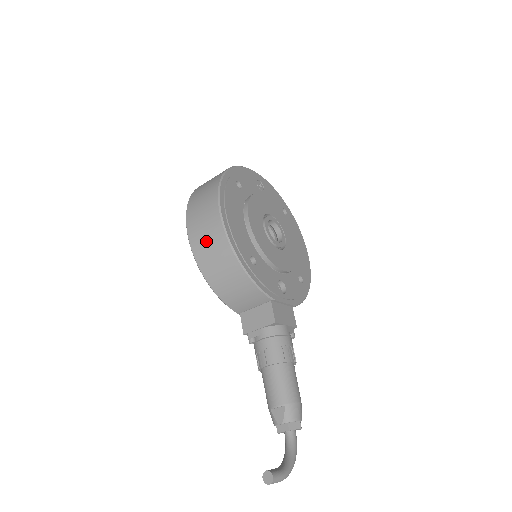
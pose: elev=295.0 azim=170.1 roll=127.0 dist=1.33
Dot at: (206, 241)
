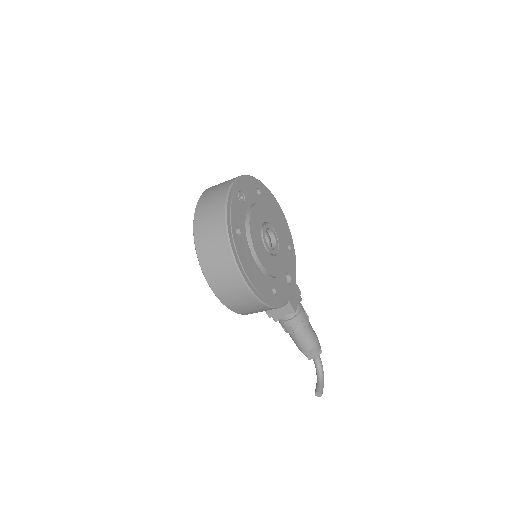
Dot at: (239, 302)
